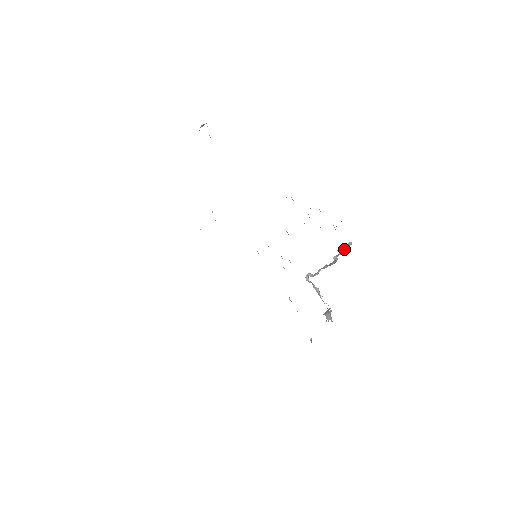
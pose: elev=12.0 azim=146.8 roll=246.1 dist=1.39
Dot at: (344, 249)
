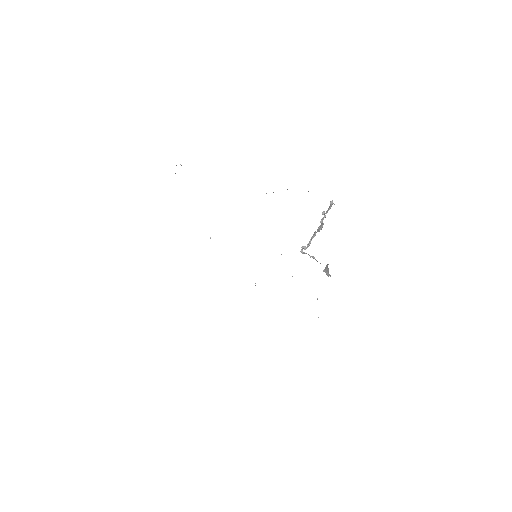
Dot at: (327, 211)
